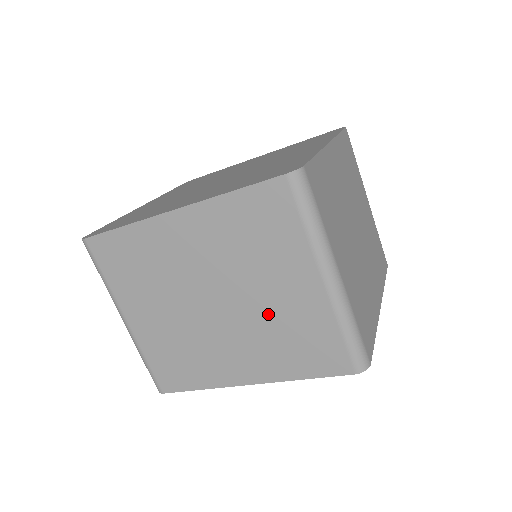
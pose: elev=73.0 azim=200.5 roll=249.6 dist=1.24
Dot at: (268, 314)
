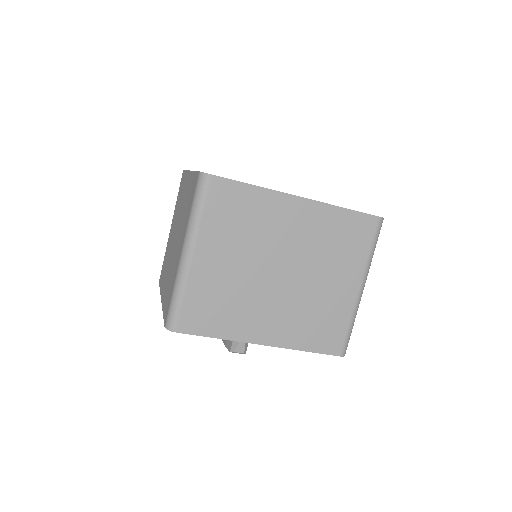
Dot at: (174, 258)
